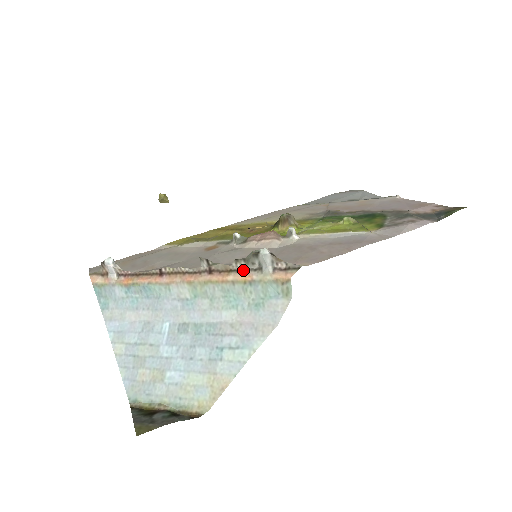
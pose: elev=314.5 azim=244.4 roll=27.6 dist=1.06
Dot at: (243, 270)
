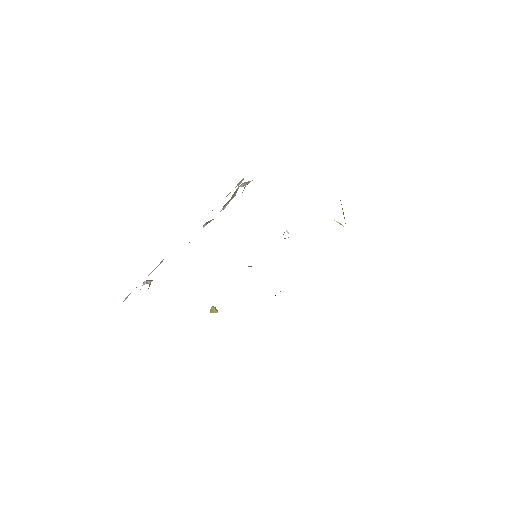
Dot at: (226, 204)
